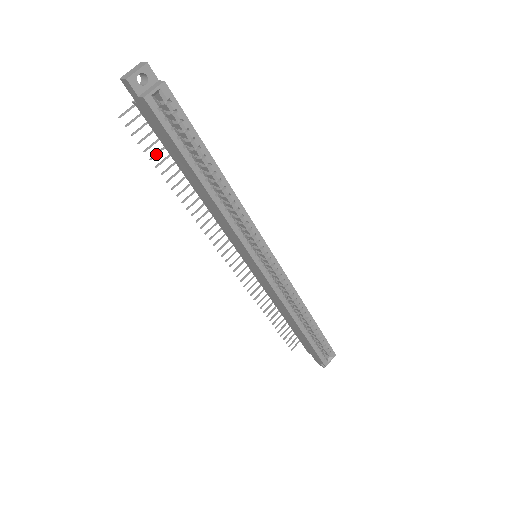
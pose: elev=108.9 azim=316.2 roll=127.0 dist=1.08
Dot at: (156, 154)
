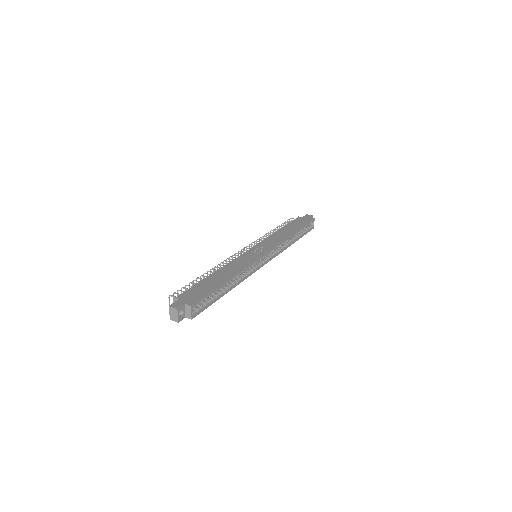
Dot at: occluded
